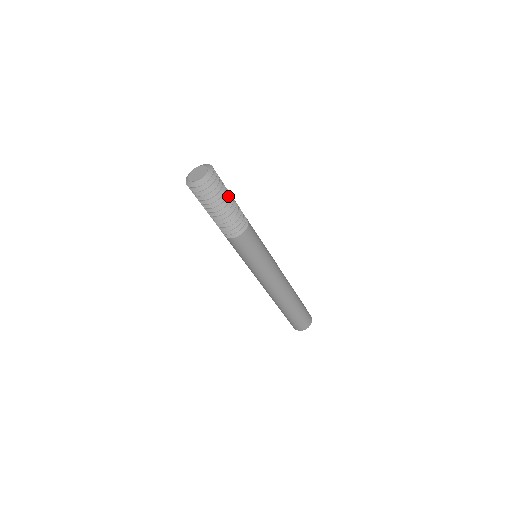
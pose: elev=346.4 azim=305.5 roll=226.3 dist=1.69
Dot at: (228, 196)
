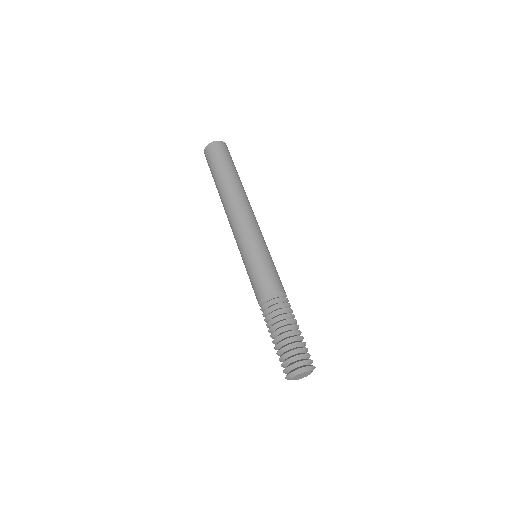
Dot at: (299, 333)
